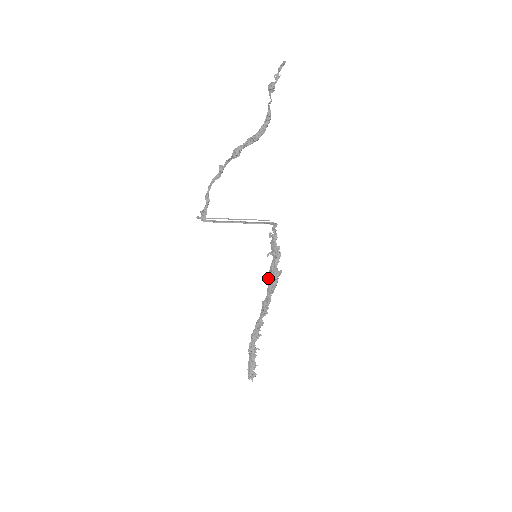
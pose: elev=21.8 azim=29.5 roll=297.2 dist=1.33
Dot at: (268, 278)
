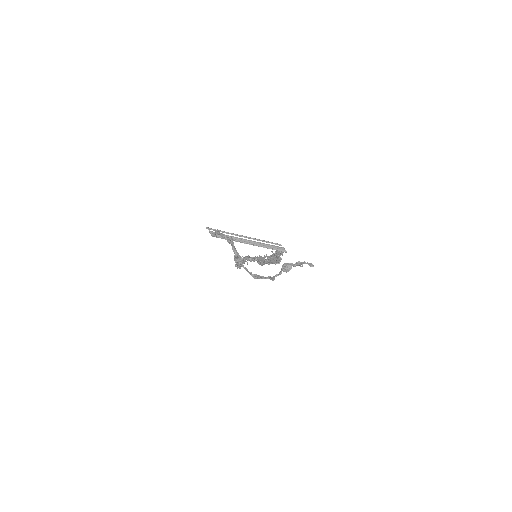
Dot at: (267, 257)
